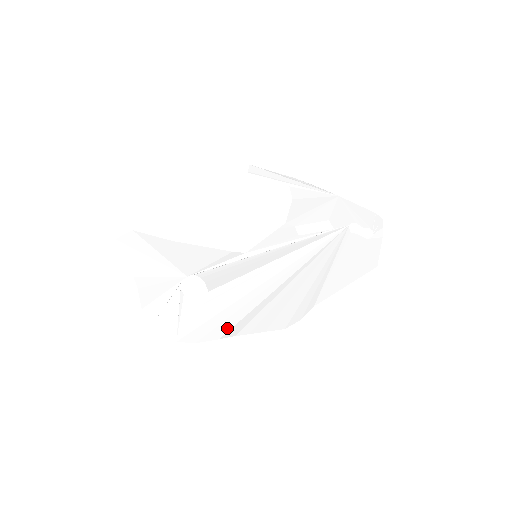
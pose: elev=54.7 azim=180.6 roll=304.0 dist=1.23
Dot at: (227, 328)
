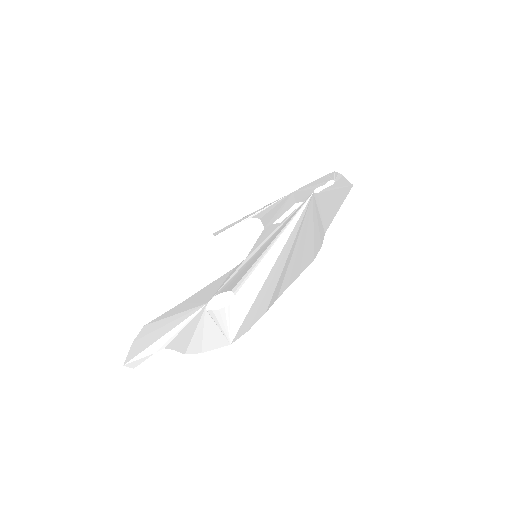
Dot at: (267, 303)
